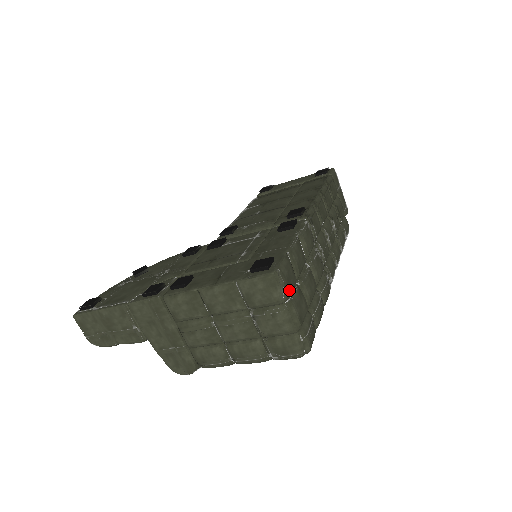
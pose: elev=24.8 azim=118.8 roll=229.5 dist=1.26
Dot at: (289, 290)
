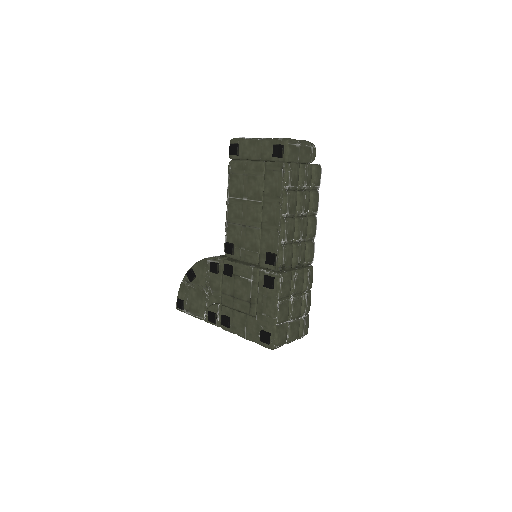
Dot at: (285, 342)
